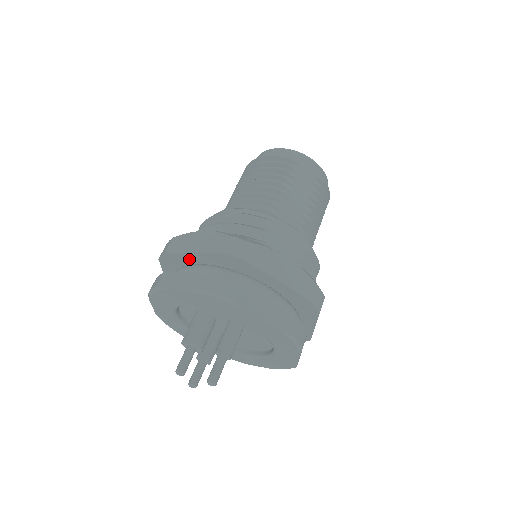
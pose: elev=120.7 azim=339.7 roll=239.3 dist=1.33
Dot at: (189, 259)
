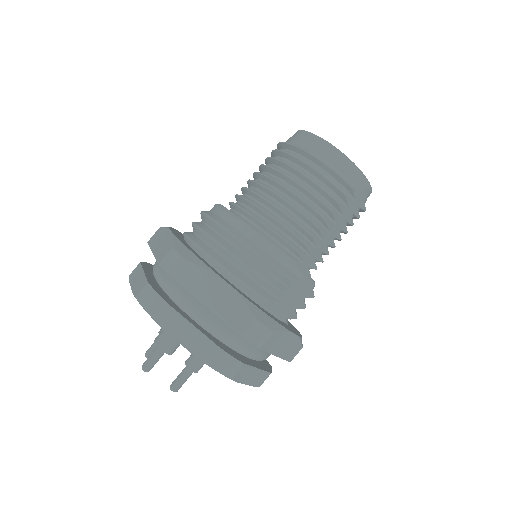
Dot at: occluded
